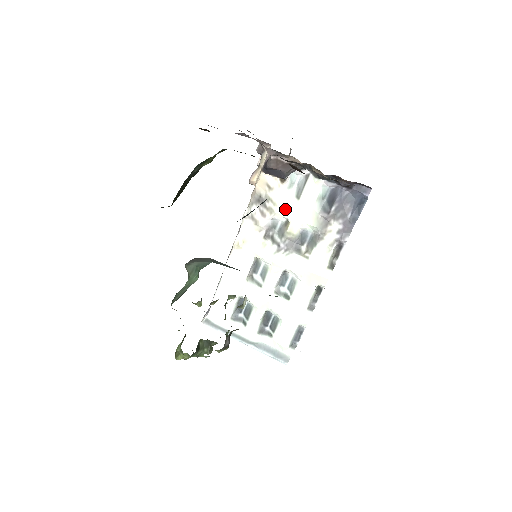
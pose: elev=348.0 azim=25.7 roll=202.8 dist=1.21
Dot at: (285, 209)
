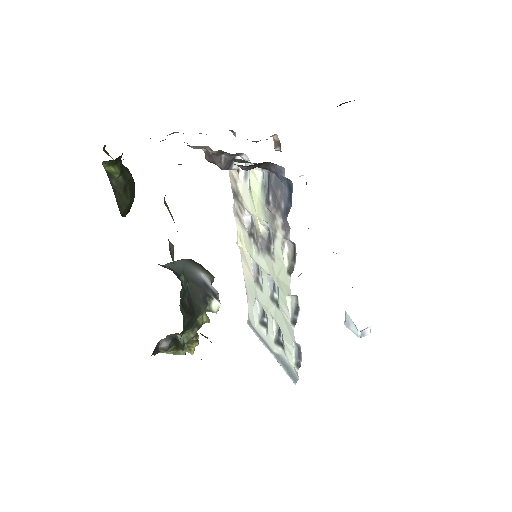
Dot at: (248, 203)
